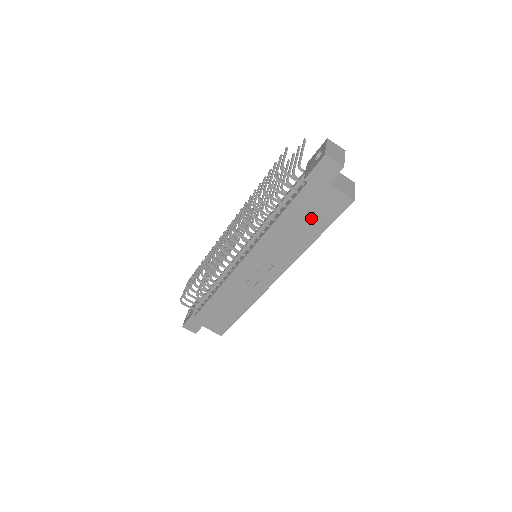
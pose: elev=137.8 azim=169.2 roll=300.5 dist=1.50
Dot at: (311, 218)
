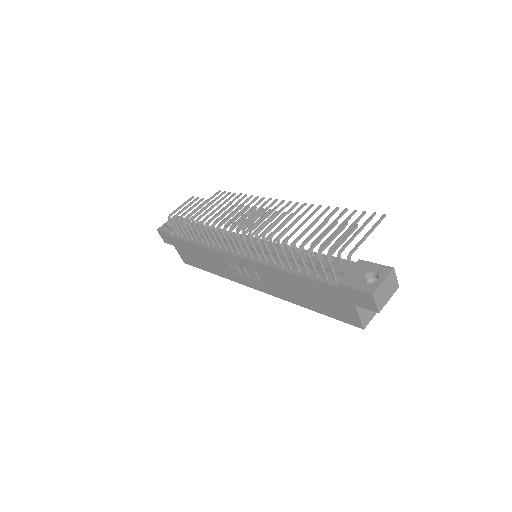
Dot at: (319, 300)
